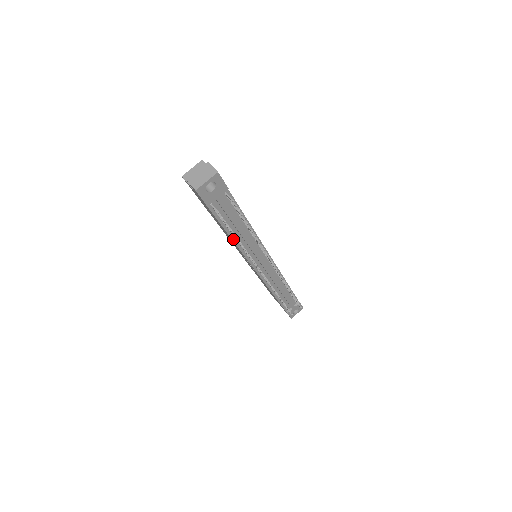
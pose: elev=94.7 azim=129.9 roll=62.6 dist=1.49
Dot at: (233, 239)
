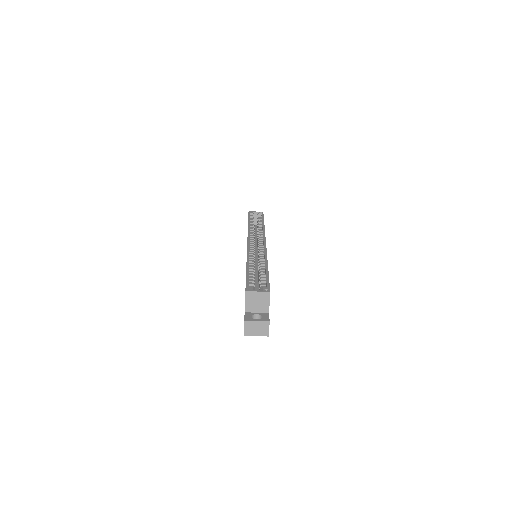
Dot at: occluded
